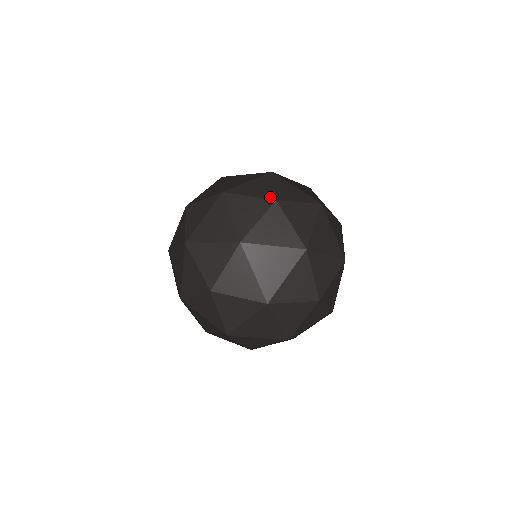
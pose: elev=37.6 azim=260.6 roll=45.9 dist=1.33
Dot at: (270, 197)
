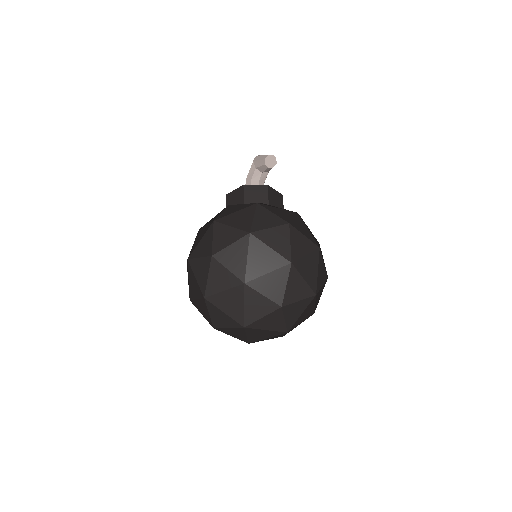
Dot at: (278, 302)
